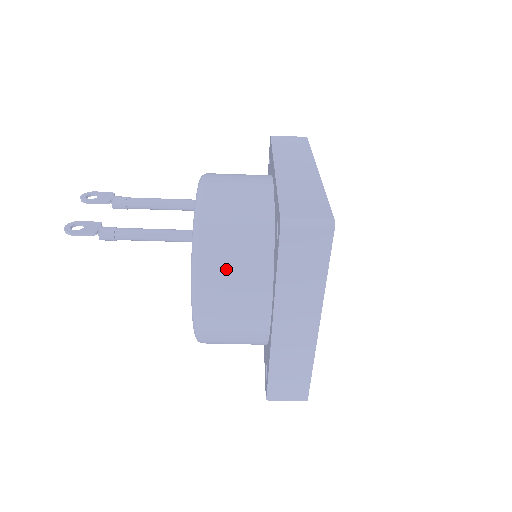
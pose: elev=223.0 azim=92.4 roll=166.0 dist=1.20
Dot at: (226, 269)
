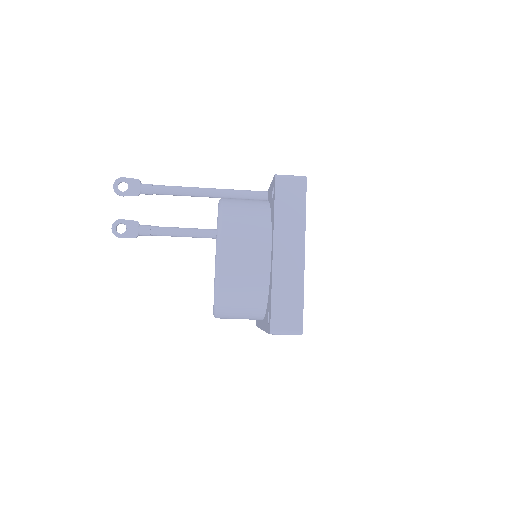
Dot at: (236, 312)
